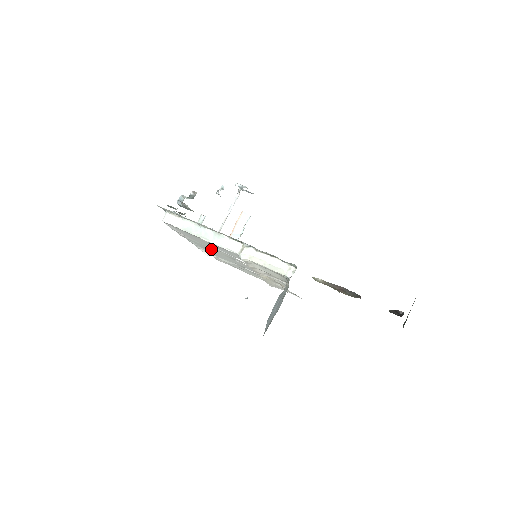
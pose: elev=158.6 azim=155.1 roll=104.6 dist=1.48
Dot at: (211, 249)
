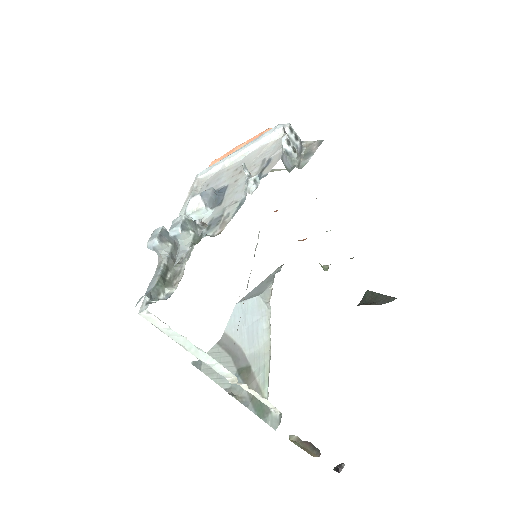
Dot at: occluded
